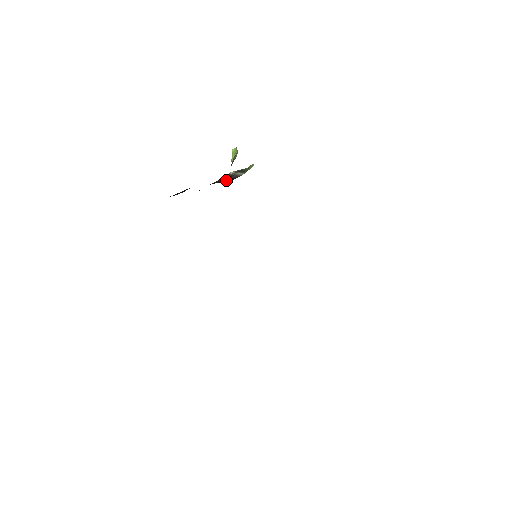
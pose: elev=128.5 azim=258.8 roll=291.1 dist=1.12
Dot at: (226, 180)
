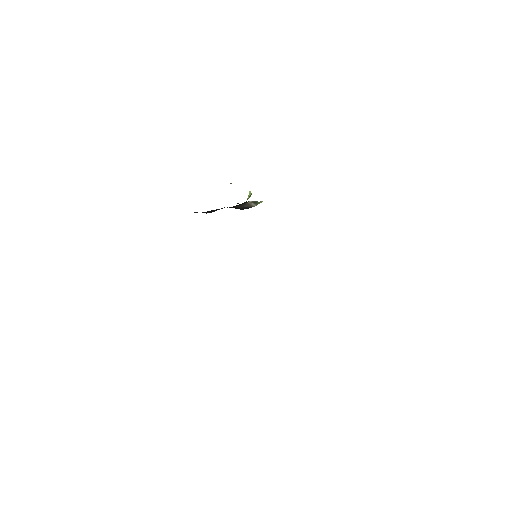
Dot at: (244, 207)
